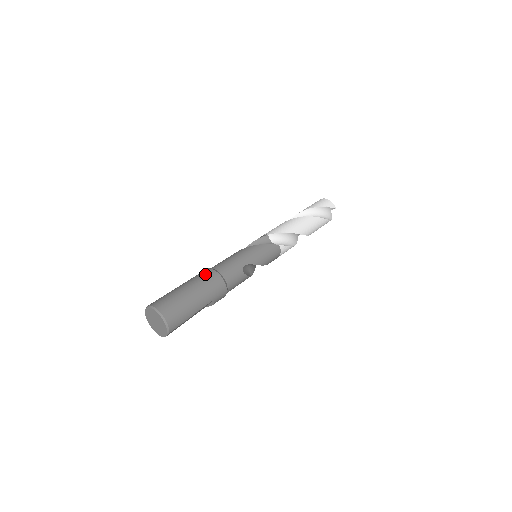
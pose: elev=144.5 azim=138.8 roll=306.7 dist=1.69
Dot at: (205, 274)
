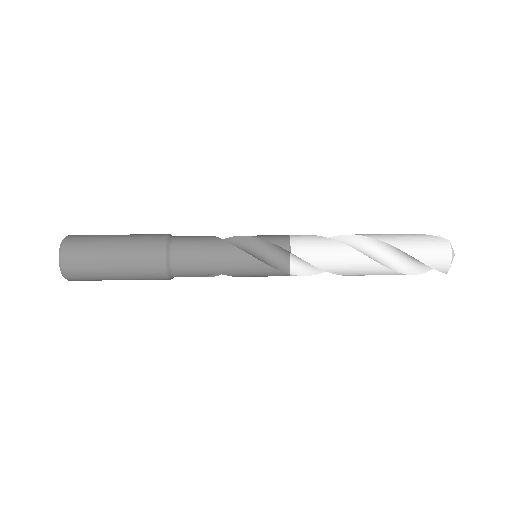
Dot at: (150, 256)
